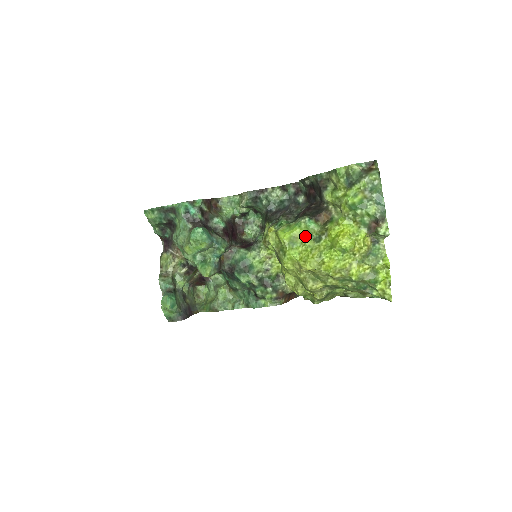
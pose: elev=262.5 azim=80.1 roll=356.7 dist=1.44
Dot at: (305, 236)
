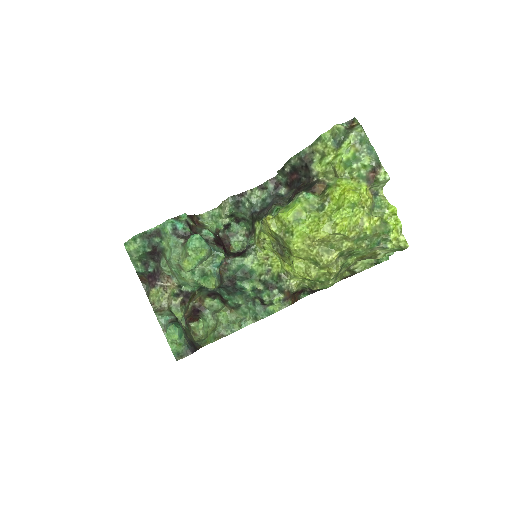
Dot at: (307, 210)
